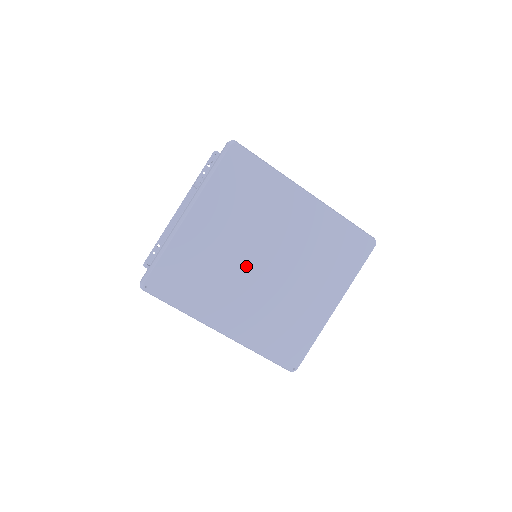
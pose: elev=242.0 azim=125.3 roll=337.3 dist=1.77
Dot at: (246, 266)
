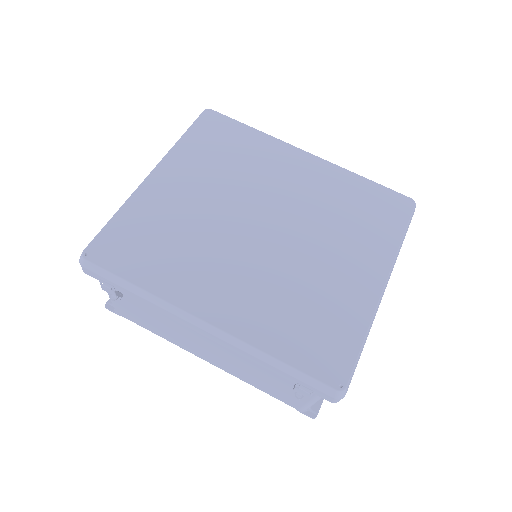
Dot at: (235, 229)
